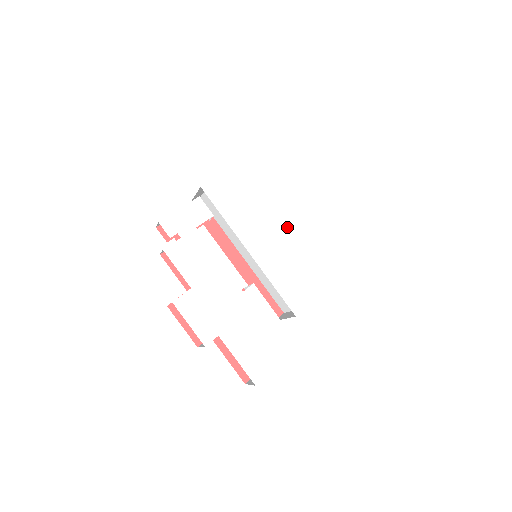
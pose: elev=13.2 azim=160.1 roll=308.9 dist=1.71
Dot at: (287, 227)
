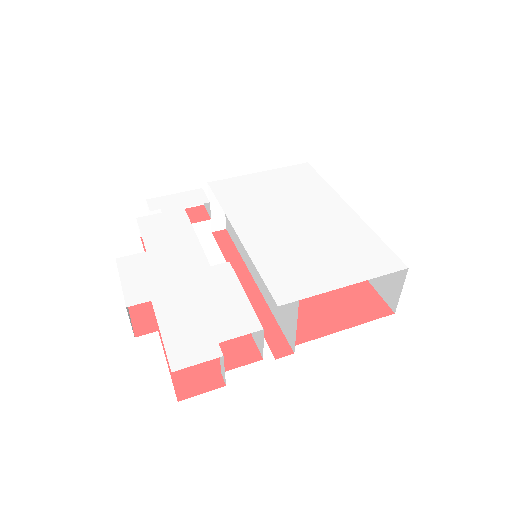
Dot at: (300, 222)
